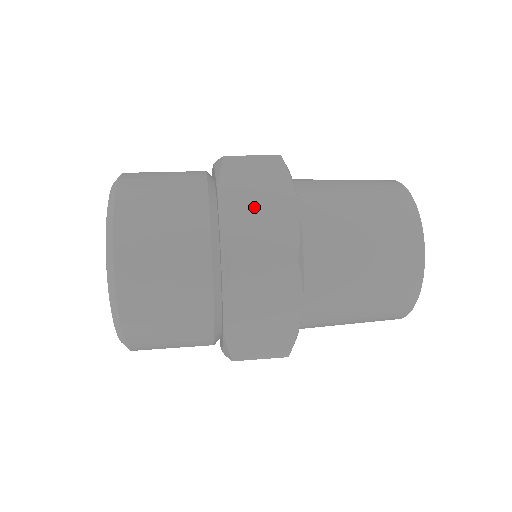
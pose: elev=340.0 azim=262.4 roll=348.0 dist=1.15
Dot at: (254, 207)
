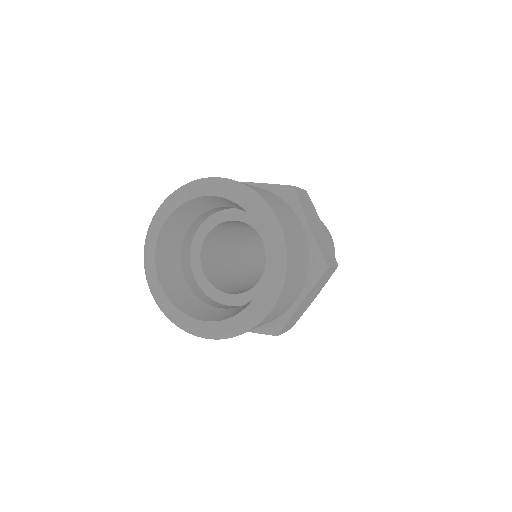
Dot at: occluded
